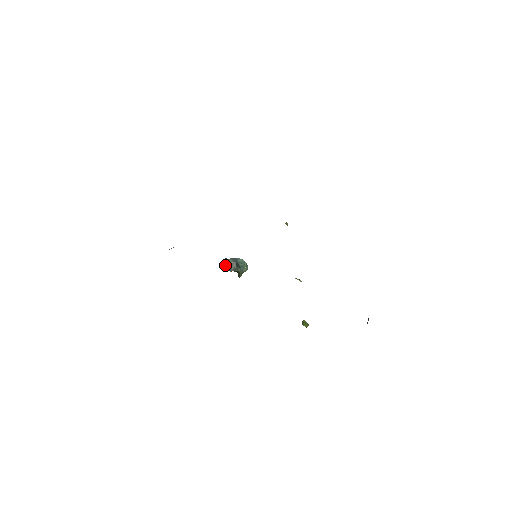
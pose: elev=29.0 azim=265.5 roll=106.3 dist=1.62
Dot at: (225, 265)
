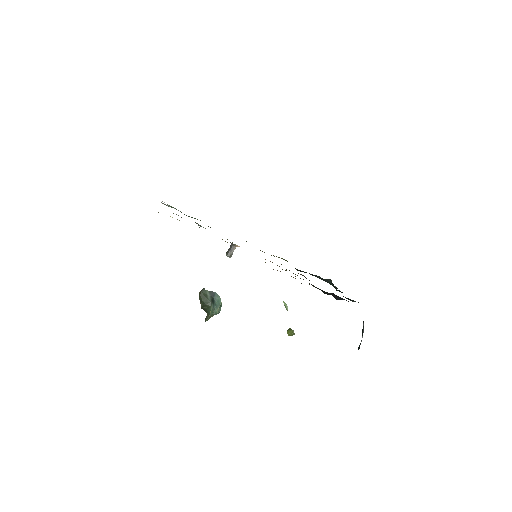
Dot at: (200, 296)
